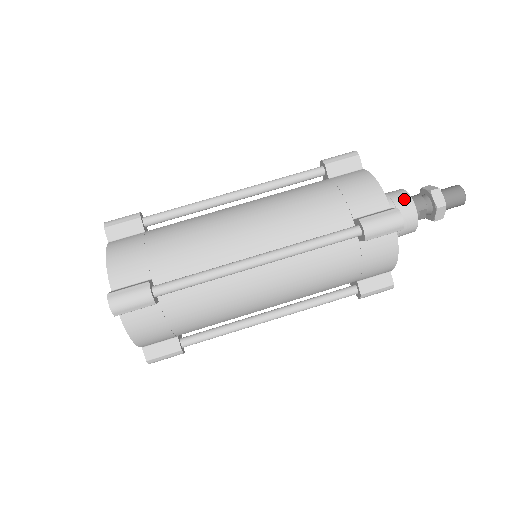
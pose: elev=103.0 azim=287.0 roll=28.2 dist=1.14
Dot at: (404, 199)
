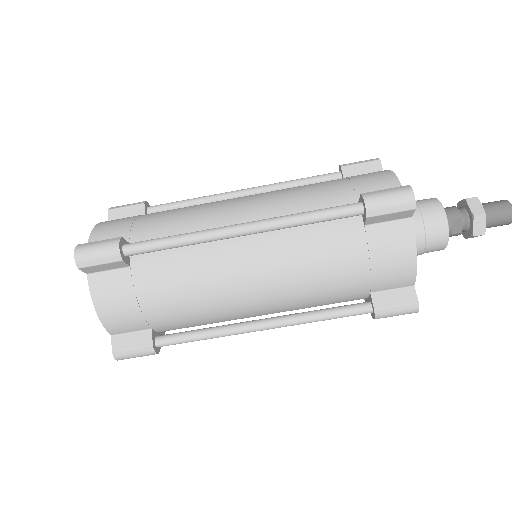
Dot at: (431, 202)
